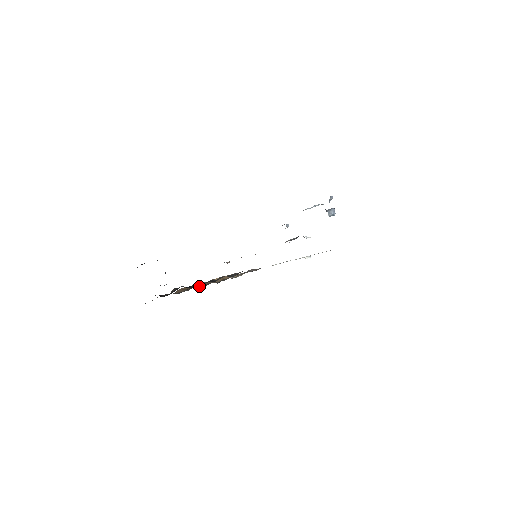
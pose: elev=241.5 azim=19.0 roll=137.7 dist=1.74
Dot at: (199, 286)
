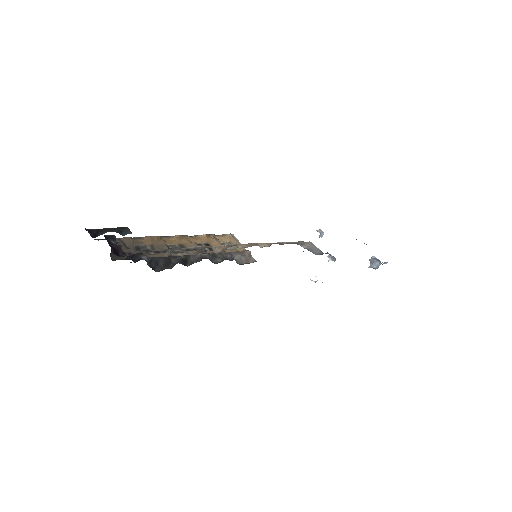
Dot at: (162, 267)
